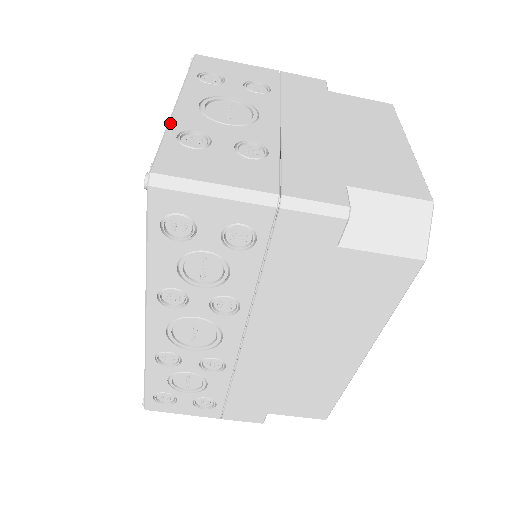
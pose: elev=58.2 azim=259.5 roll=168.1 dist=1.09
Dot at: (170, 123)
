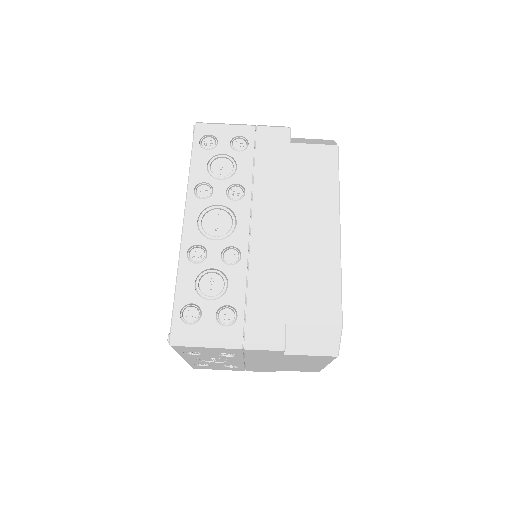
Dot at: occluded
